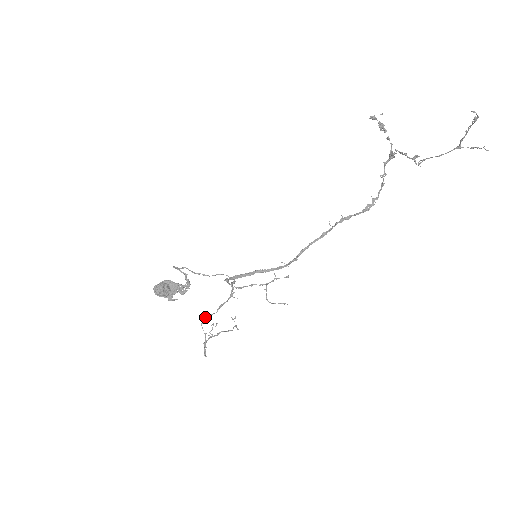
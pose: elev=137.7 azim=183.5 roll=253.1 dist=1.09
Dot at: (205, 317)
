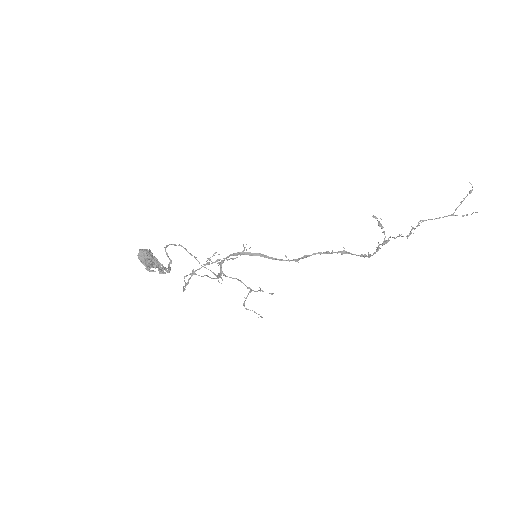
Dot at: (190, 274)
